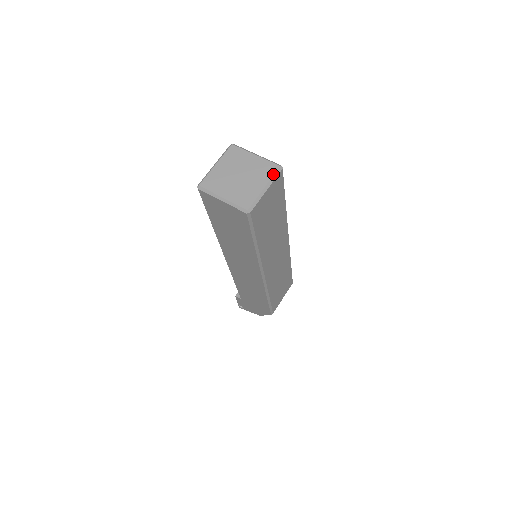
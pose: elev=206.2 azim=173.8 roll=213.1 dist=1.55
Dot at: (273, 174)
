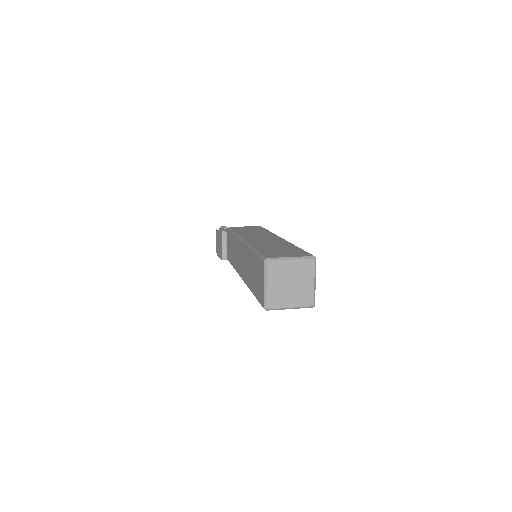
Dot at: (314, 268)
